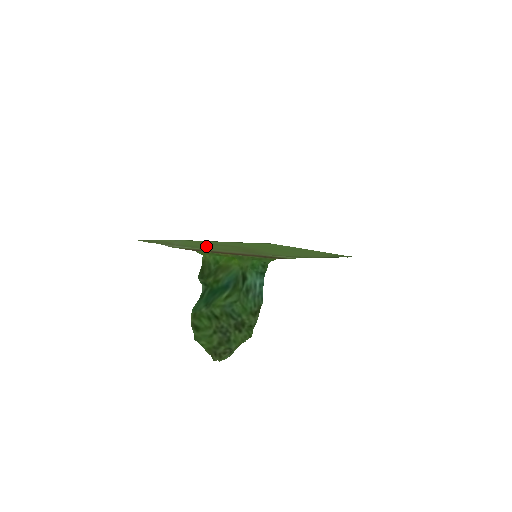
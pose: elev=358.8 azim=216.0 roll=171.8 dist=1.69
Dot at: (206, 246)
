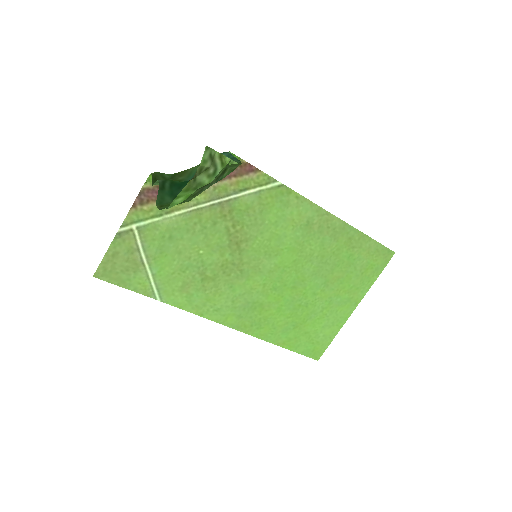
Dot at: (181, 247)
